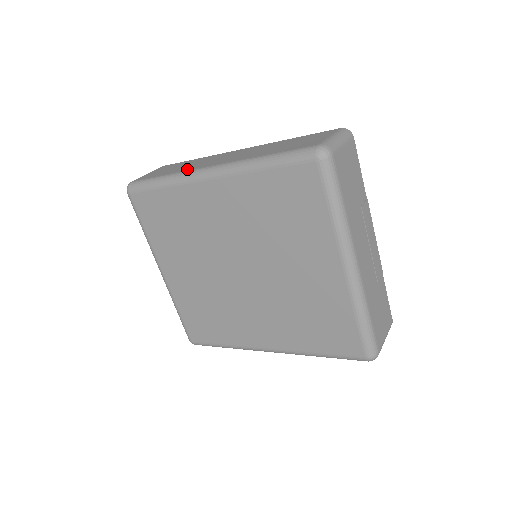
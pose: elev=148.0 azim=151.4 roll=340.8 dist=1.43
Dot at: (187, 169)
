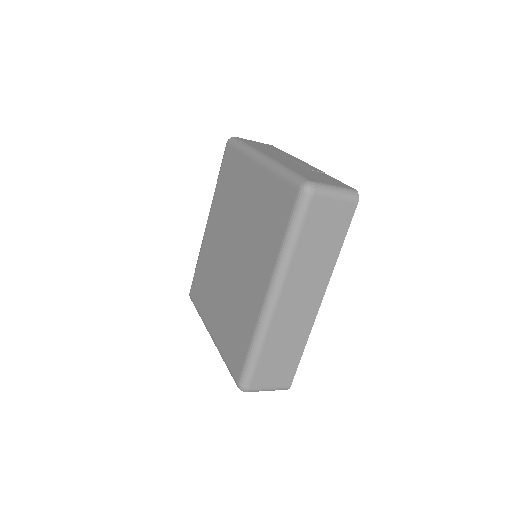
Dot at: occluded
